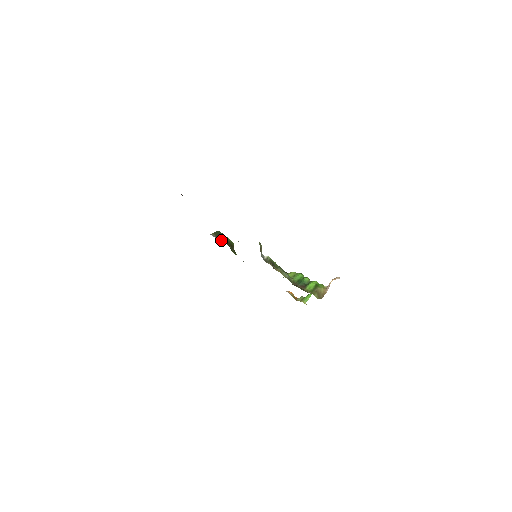
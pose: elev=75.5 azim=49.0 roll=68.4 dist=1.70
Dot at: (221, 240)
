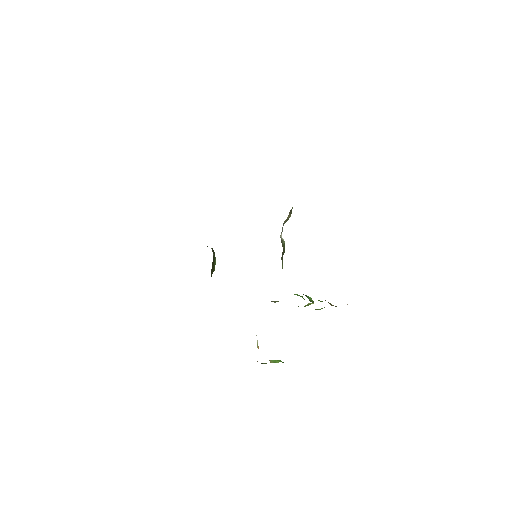
Dot at: occluded
